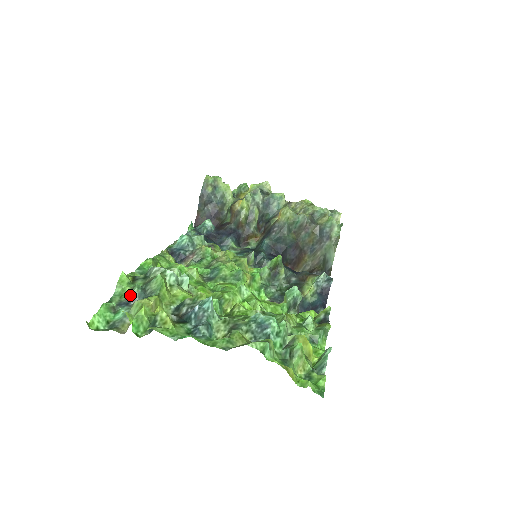
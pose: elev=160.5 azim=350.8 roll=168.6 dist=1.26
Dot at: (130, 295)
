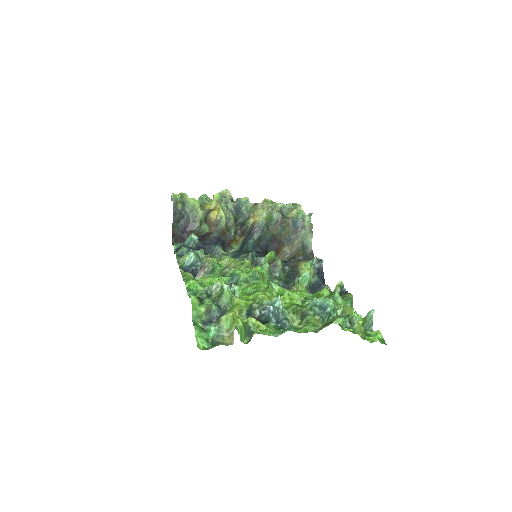
Dot at: (211, 313)
